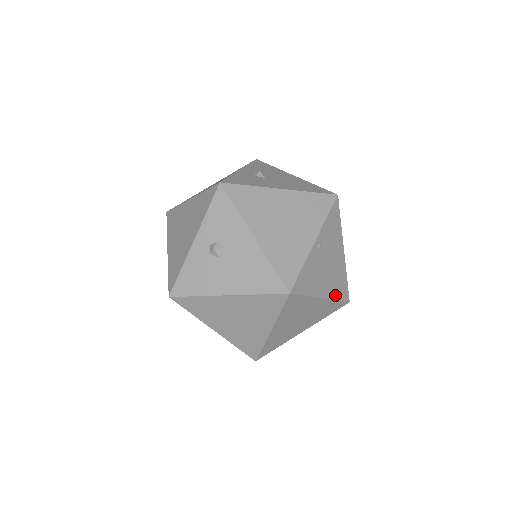
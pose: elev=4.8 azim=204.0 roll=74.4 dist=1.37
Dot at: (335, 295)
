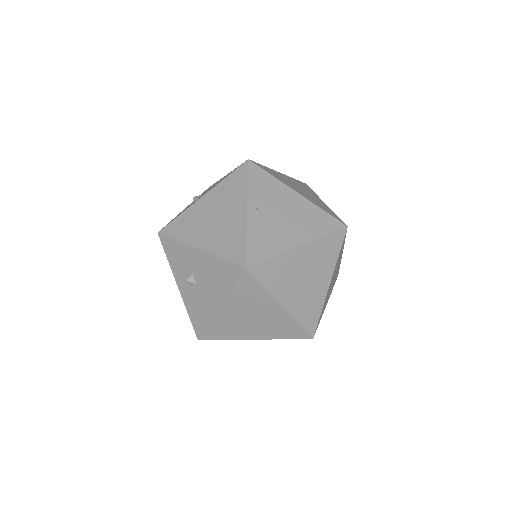
Dot at: (317, 233)
